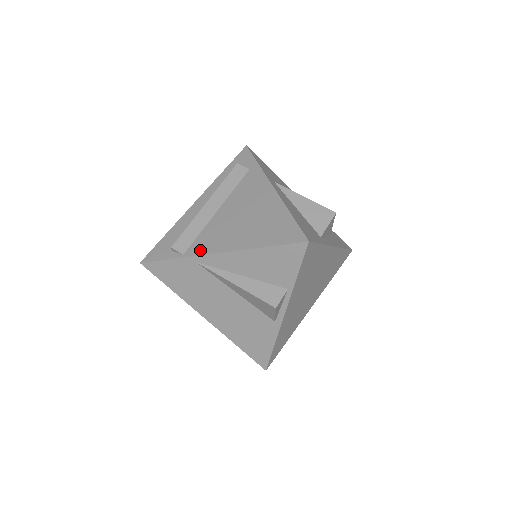
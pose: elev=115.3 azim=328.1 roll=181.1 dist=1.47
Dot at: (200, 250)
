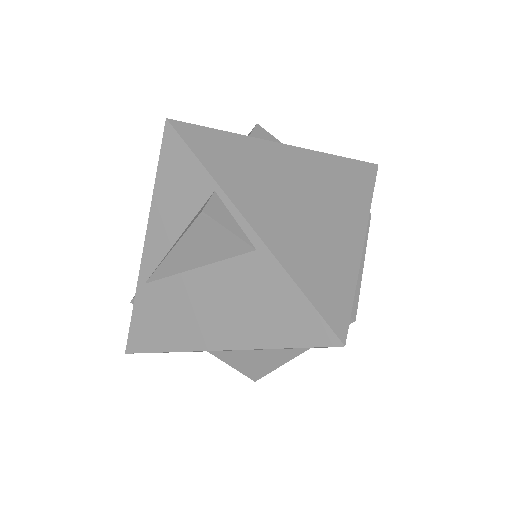
Dot at: occluded
